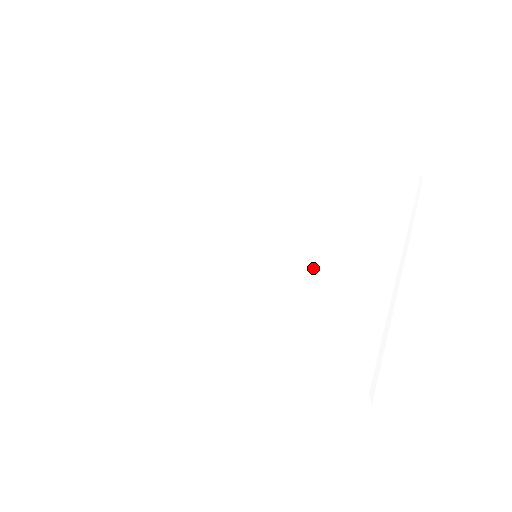
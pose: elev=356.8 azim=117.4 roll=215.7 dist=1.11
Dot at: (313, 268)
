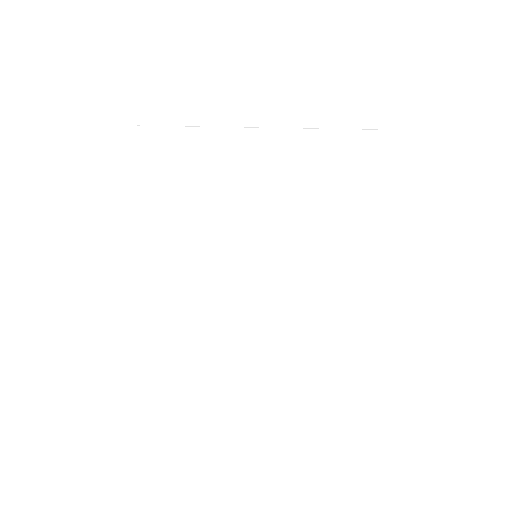
Dot at: (314, 283)
